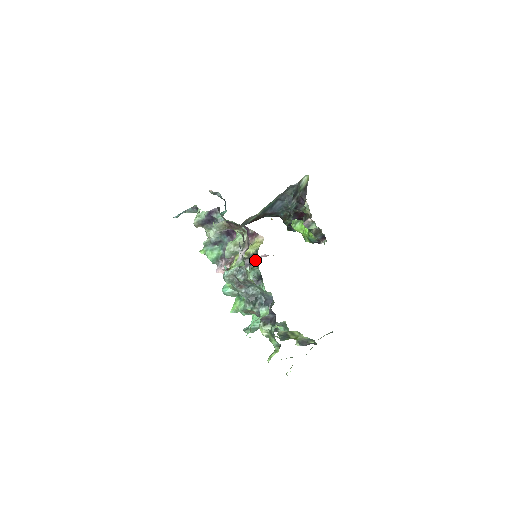
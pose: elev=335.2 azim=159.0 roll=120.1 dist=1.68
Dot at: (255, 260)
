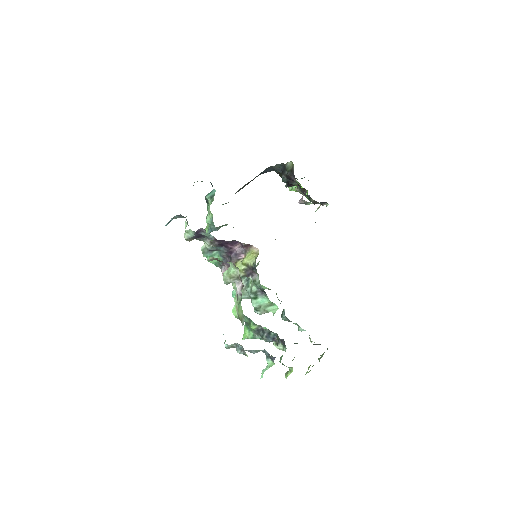
Dot at: (255, 273)
